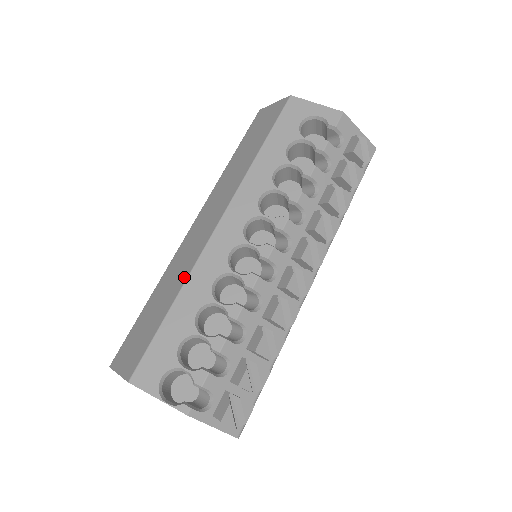
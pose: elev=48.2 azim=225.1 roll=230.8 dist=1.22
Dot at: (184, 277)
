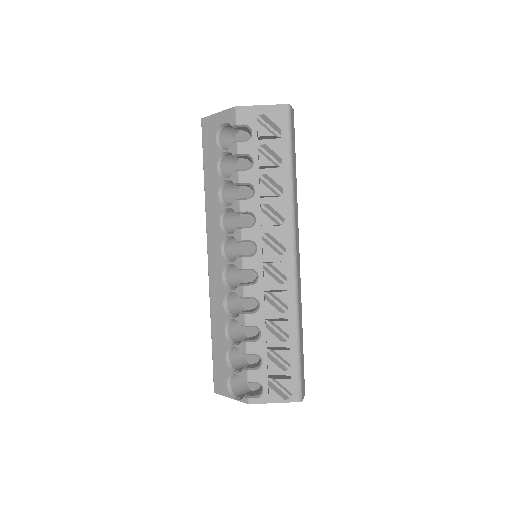
Dot at: (210, 307)
